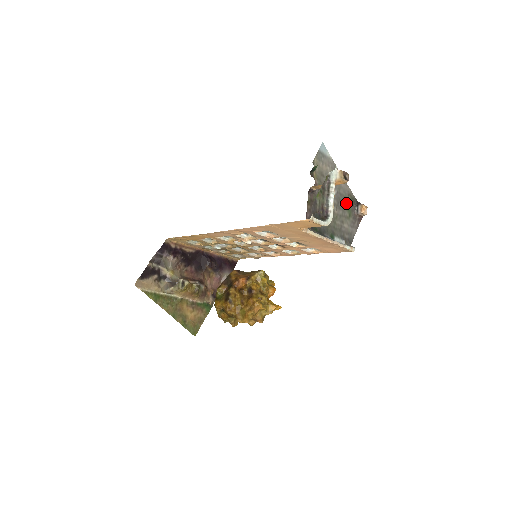
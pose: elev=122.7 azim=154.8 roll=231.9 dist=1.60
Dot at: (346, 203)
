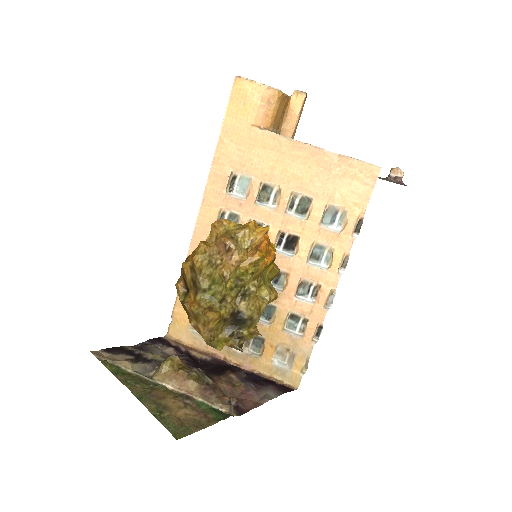
Dot at: occluded
